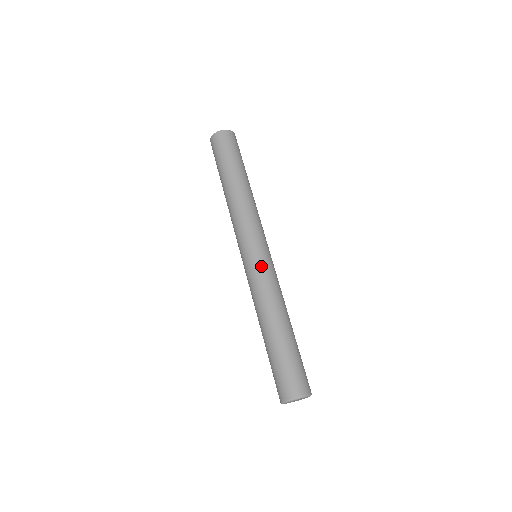
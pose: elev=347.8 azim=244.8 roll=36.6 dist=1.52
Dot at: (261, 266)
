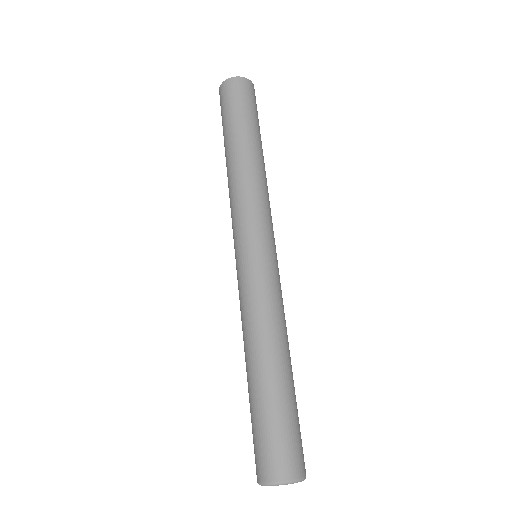
Dot at: (262, 271)
